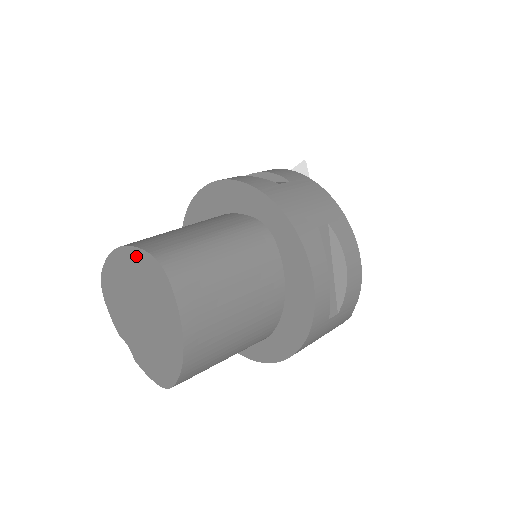
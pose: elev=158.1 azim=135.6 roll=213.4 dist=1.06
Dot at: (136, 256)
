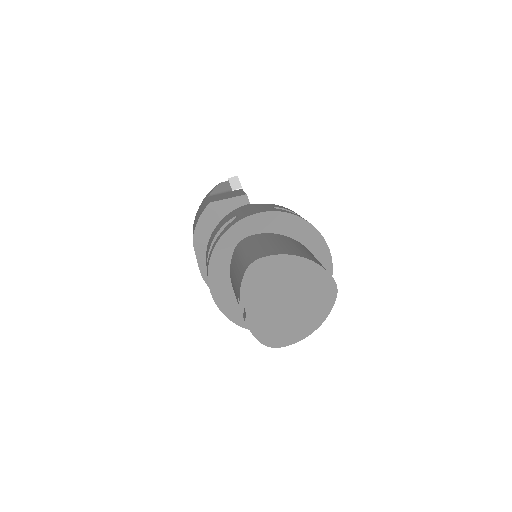
Dot at: (318, 272)
